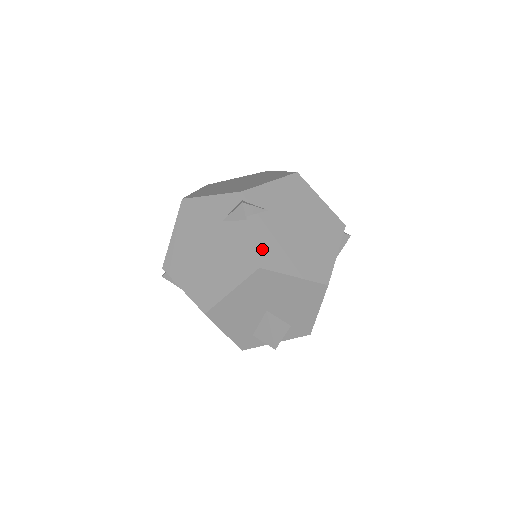
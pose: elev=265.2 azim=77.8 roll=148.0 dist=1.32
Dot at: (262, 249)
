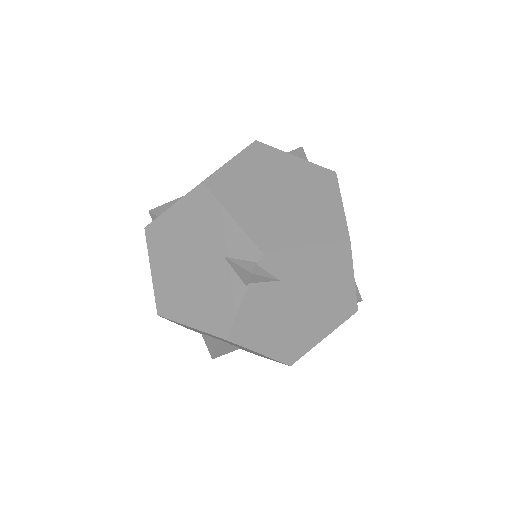
Dot at: (243, 322)
